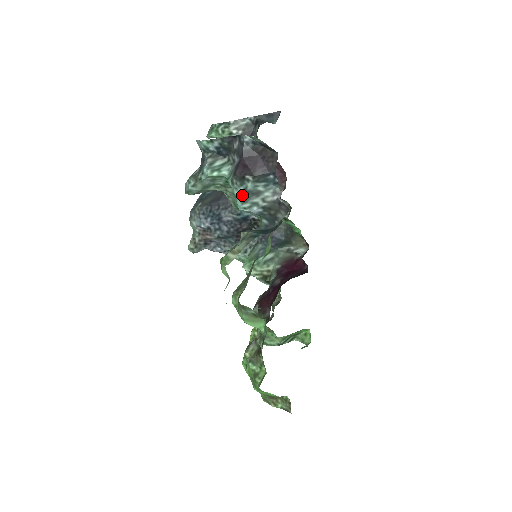
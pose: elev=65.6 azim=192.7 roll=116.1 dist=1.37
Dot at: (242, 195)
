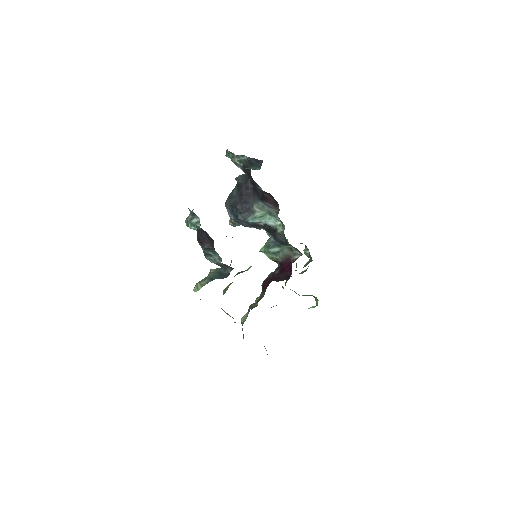
Dot at: (203, 252)
